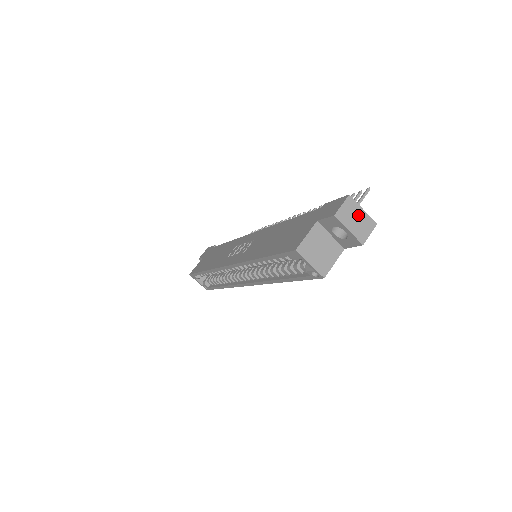
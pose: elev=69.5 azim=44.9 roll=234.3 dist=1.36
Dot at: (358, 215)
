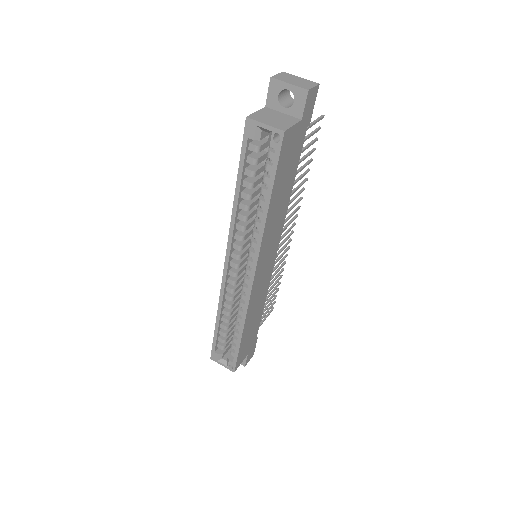
Dot at: (296, 79)
